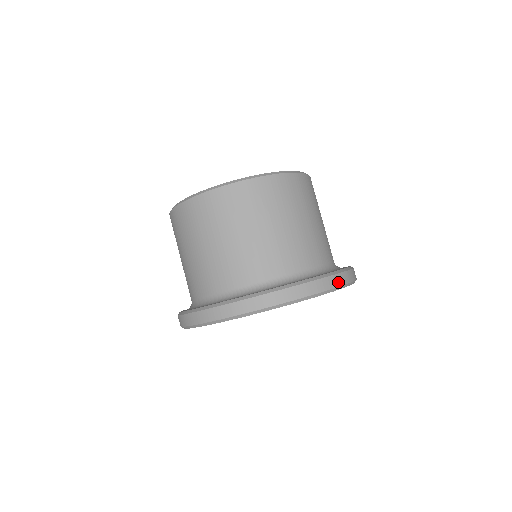
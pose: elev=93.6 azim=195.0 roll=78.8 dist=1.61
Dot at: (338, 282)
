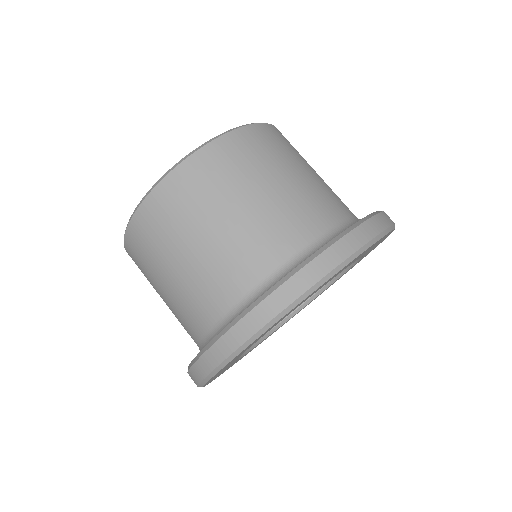
Dot at: (390, 220)
